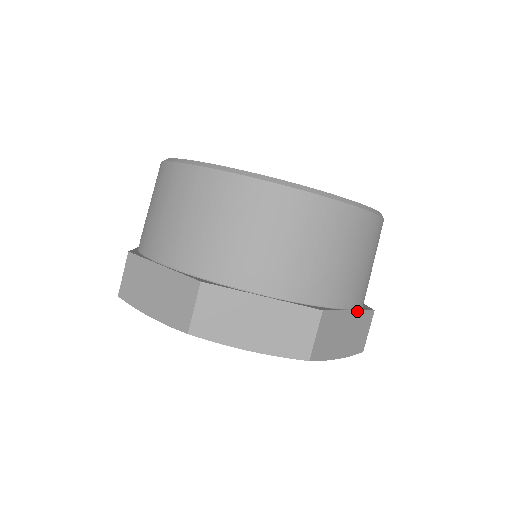
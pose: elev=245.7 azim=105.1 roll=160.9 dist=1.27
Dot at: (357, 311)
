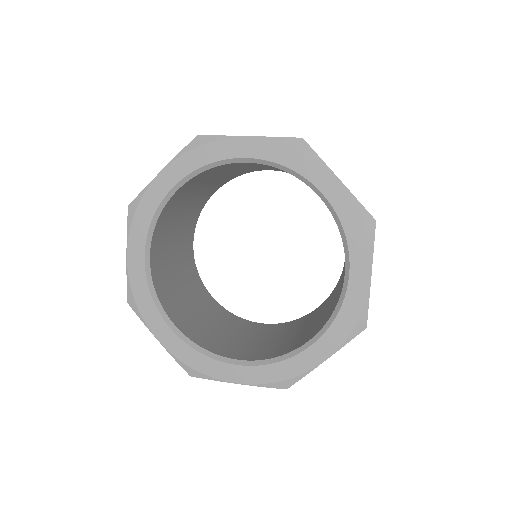
Dot at: occluded
